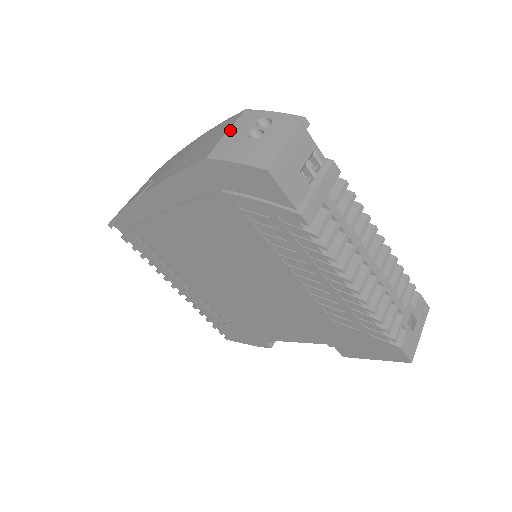
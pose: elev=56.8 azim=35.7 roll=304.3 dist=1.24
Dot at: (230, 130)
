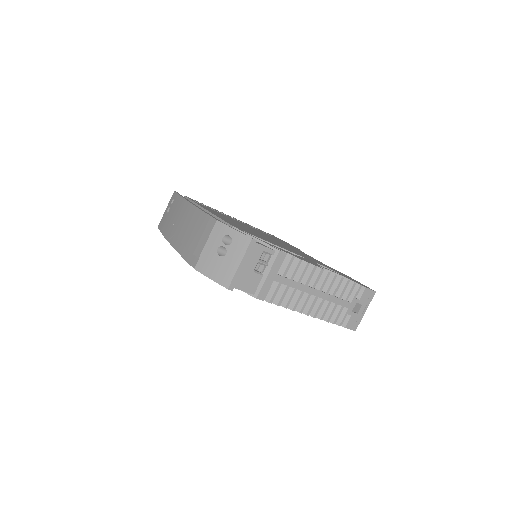
Dot at: (207, 243)
